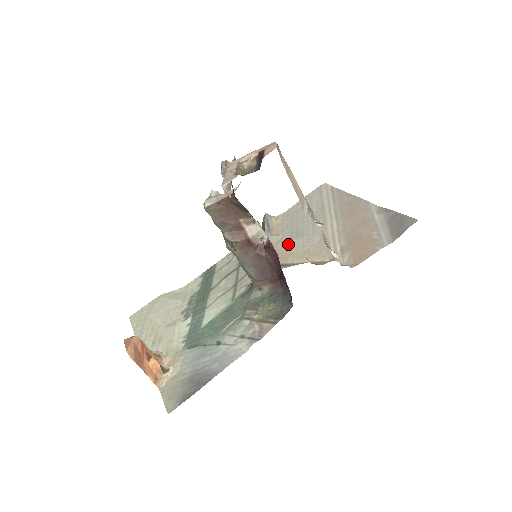
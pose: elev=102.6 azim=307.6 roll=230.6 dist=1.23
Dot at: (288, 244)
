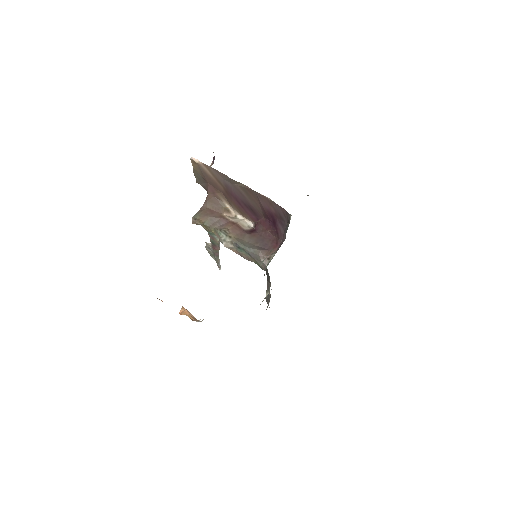
Dot at: occluded
